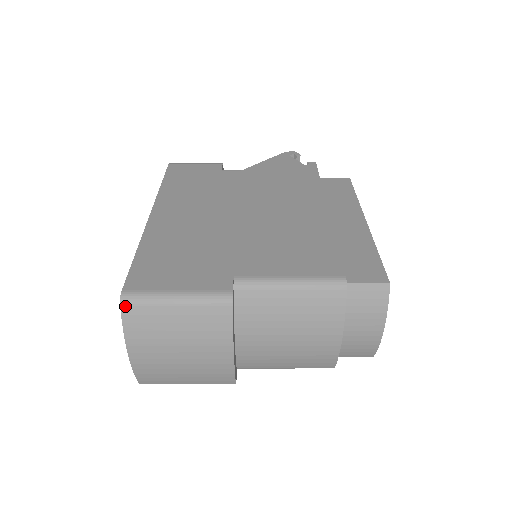
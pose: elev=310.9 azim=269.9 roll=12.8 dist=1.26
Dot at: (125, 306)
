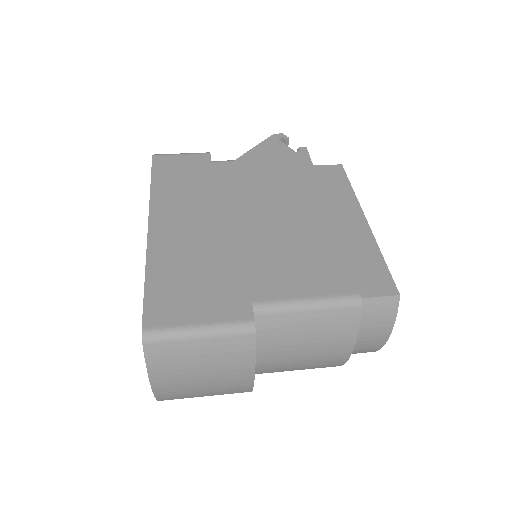
Dot at: (147, 344)
